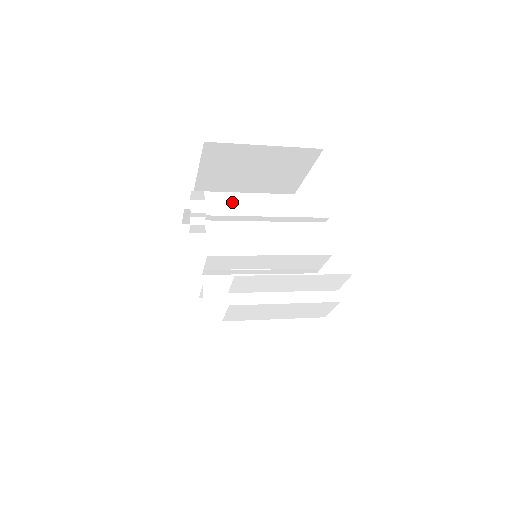
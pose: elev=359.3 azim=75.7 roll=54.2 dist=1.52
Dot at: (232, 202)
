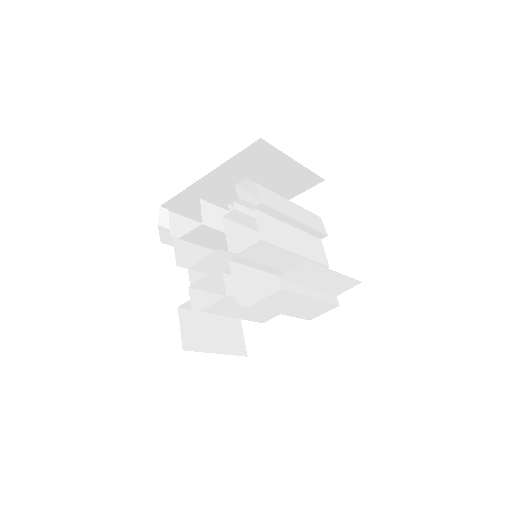
Dot at: (273, 199)
